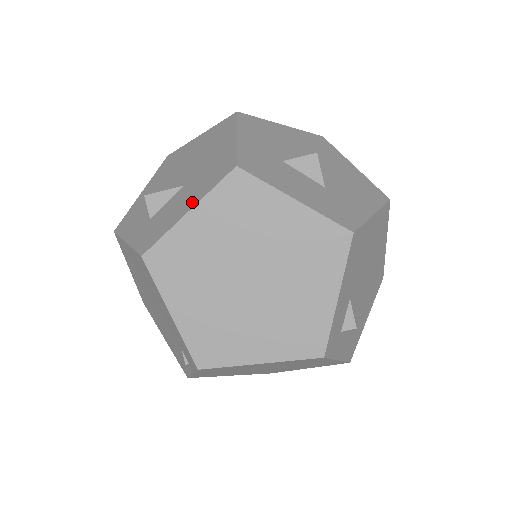
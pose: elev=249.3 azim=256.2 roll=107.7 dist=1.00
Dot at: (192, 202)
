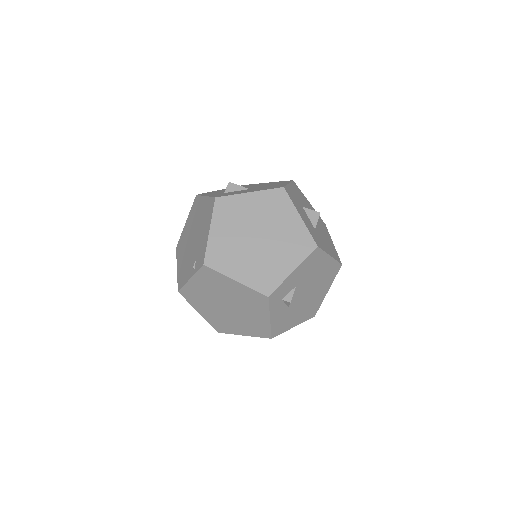
Dot at: (254, 191)
